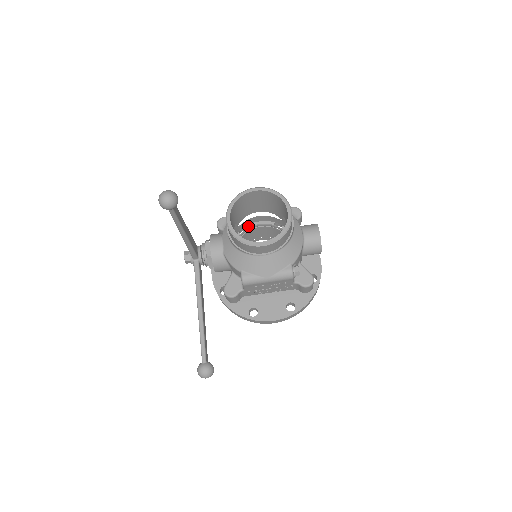
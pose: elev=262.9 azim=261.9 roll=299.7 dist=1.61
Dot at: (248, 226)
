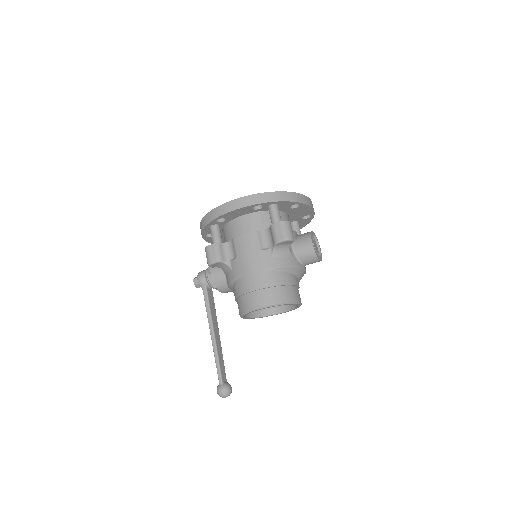
Dot at: (224, 217)
